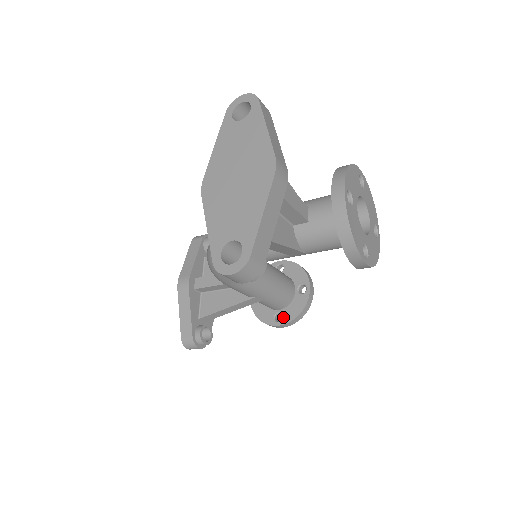
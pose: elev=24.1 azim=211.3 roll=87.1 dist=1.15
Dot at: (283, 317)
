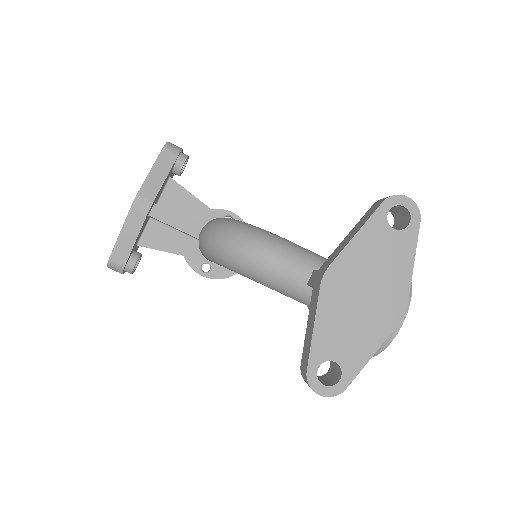
Dot at: (211, 271)
